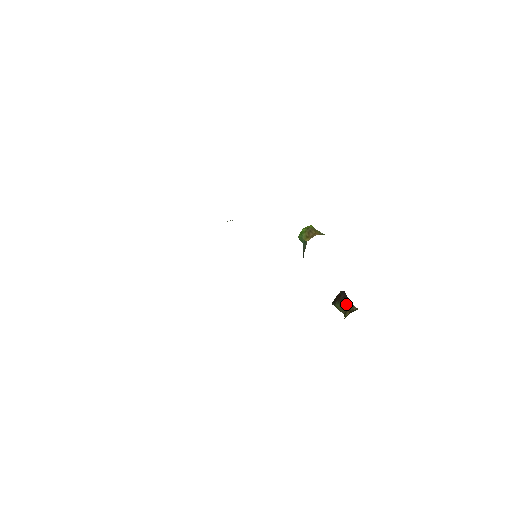
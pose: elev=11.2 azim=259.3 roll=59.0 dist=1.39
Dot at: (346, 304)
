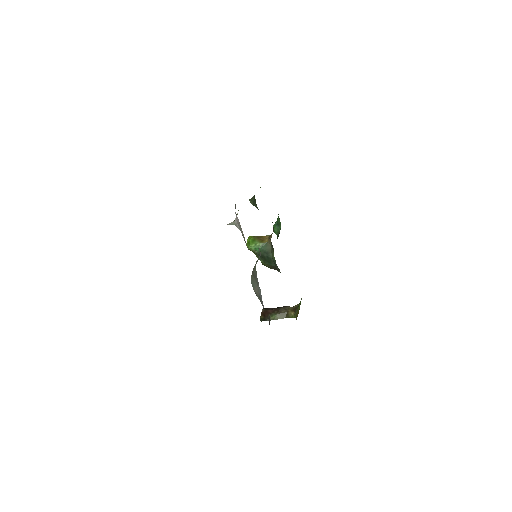
Dot at: (282, 309)
